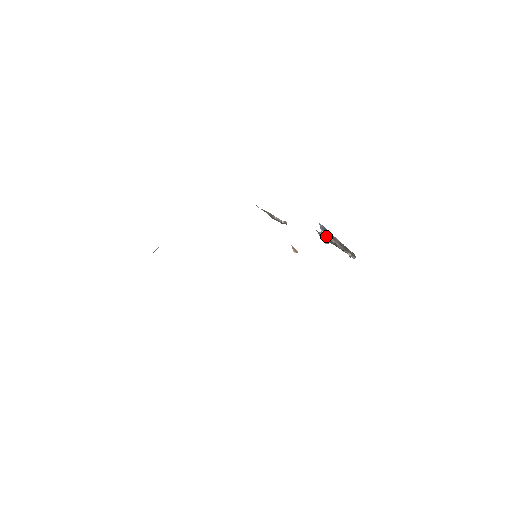
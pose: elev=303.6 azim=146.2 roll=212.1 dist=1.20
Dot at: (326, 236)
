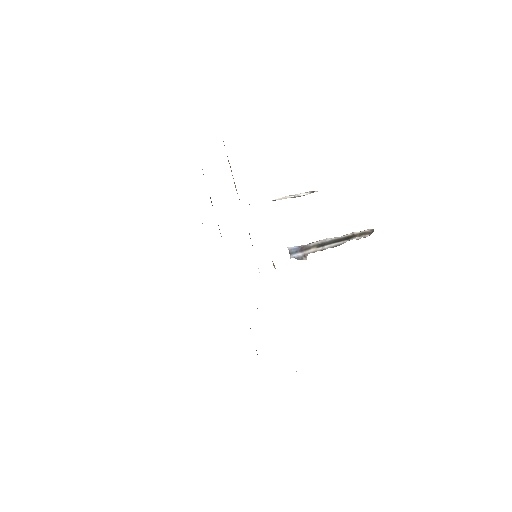
Dot at: (299, 258)
